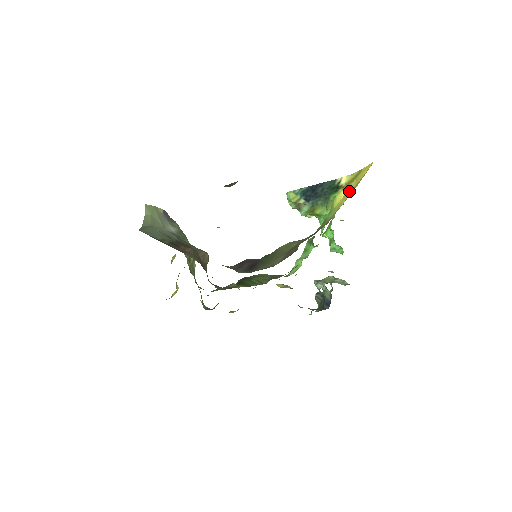
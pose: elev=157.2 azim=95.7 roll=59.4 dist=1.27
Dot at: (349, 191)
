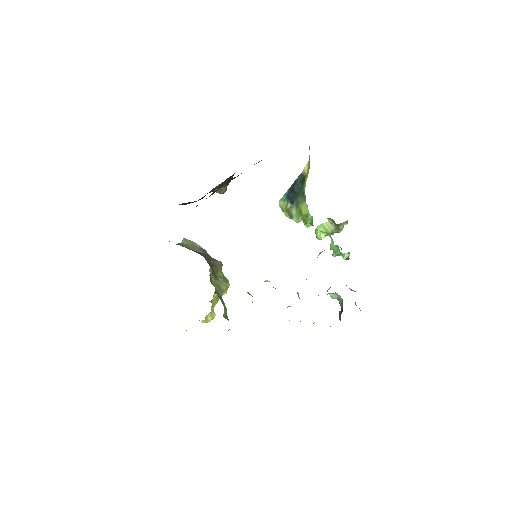
Dot at: occluded
